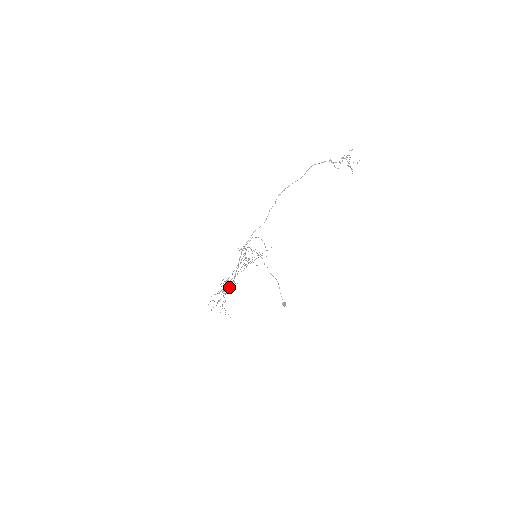
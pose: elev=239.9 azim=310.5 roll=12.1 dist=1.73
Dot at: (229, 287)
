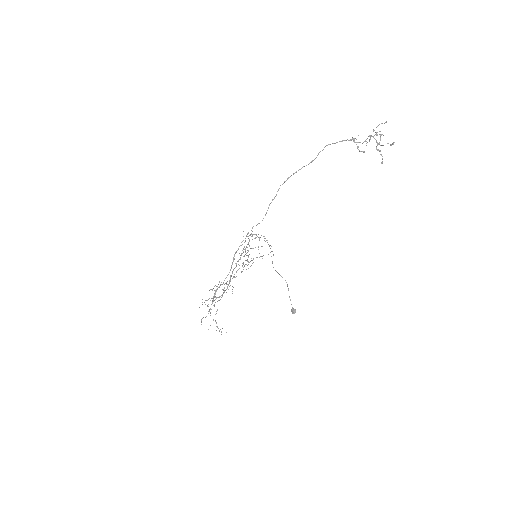
Dot at: (223, 293)
